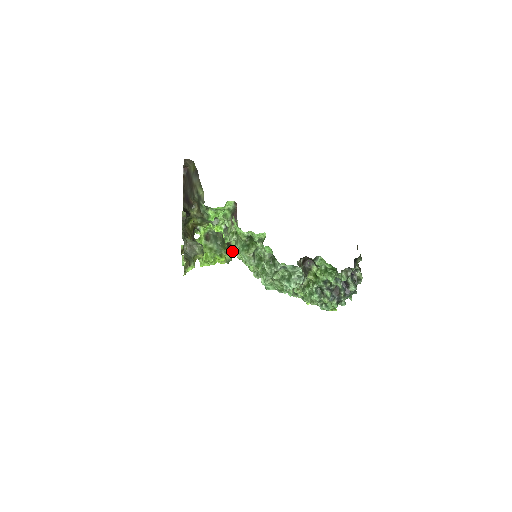
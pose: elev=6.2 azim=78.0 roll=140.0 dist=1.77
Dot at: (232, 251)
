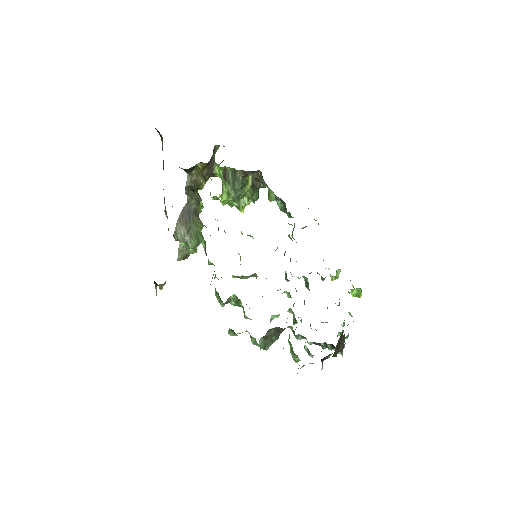
Dot at: (259, 187)
